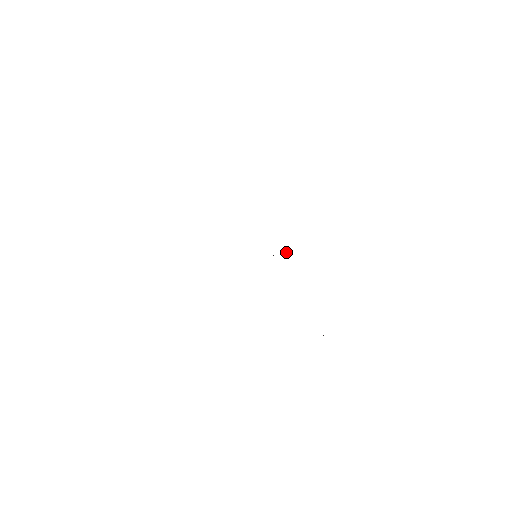
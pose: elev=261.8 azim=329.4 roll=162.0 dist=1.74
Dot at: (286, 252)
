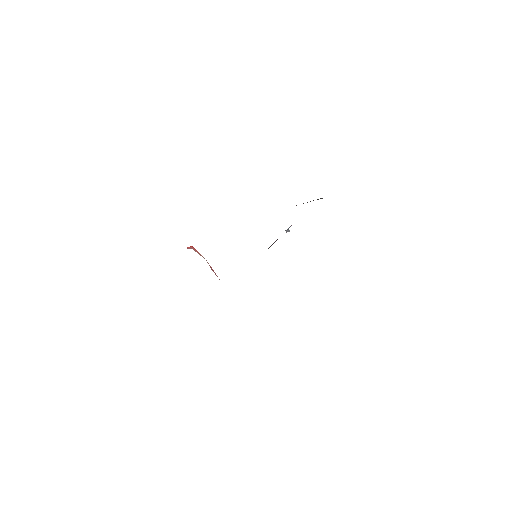
Dot at: (290, 226)
